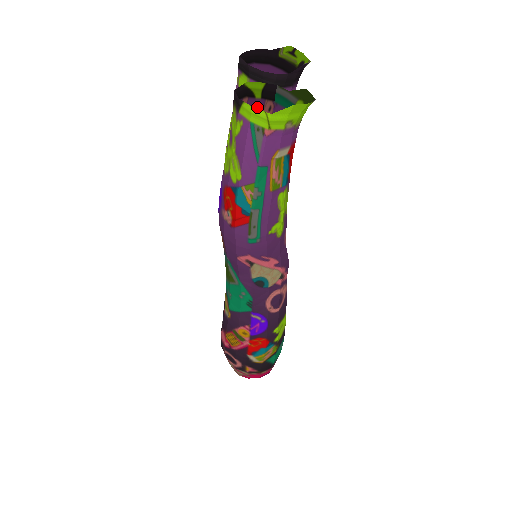
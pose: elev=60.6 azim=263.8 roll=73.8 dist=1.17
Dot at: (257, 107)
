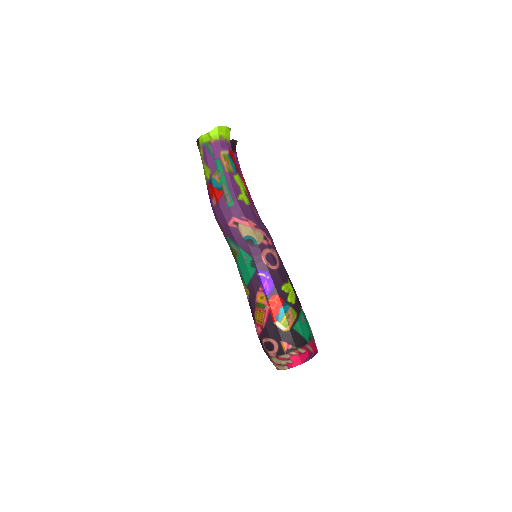
Dot at: occluded
